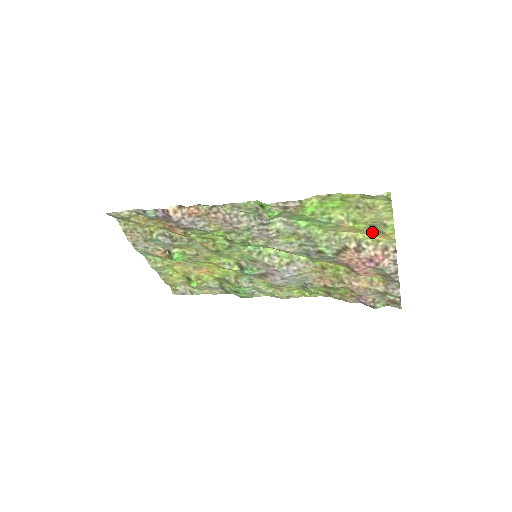
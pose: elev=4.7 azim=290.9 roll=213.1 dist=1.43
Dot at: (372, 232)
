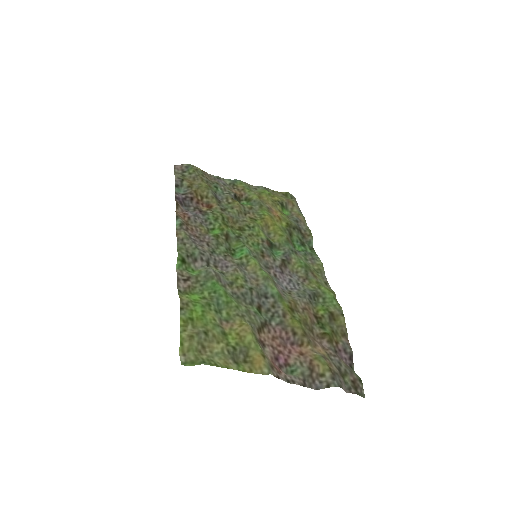
Dot at: (249, 349)
